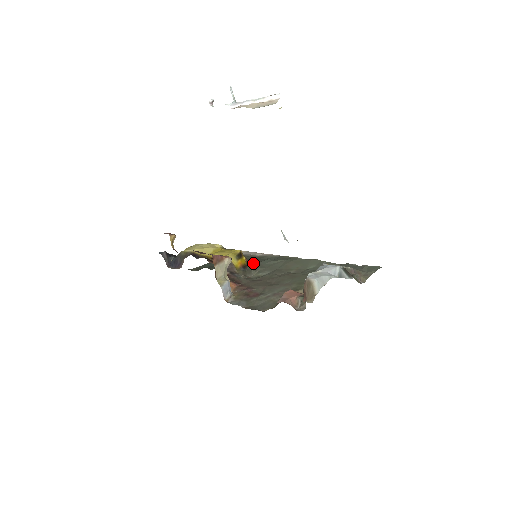
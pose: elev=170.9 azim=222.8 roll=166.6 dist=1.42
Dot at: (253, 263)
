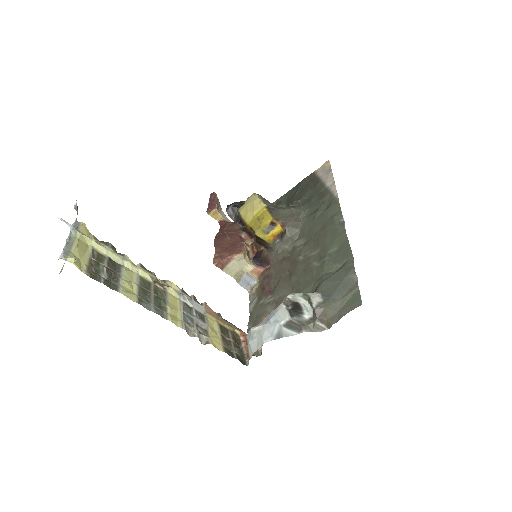
Dot at: (295, 224)
